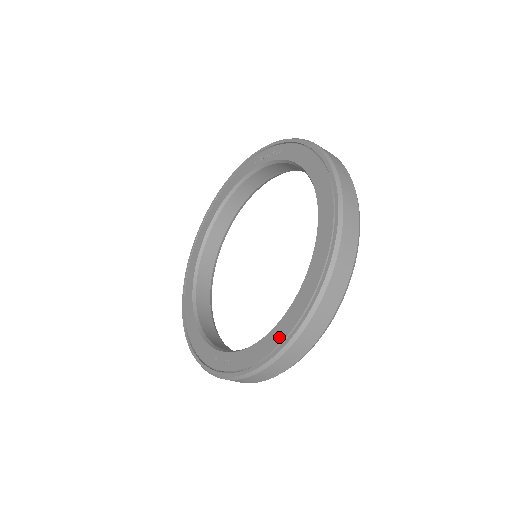
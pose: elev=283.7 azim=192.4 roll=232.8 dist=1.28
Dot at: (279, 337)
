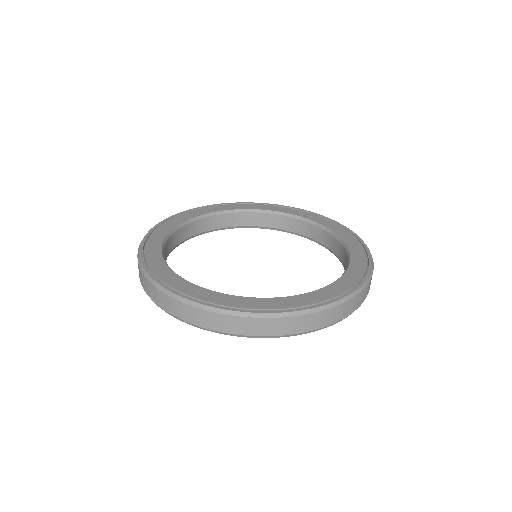
Dot at: (296, 303)
